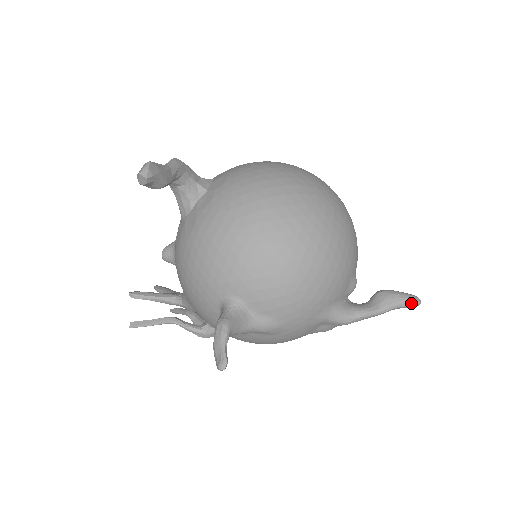
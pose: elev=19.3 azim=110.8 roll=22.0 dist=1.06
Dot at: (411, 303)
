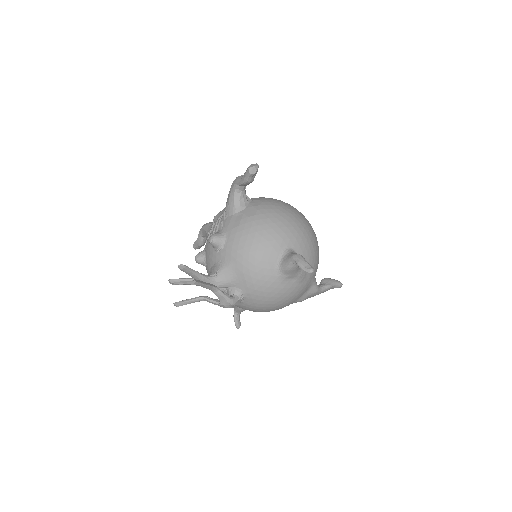
Dot at: (340, 283)
